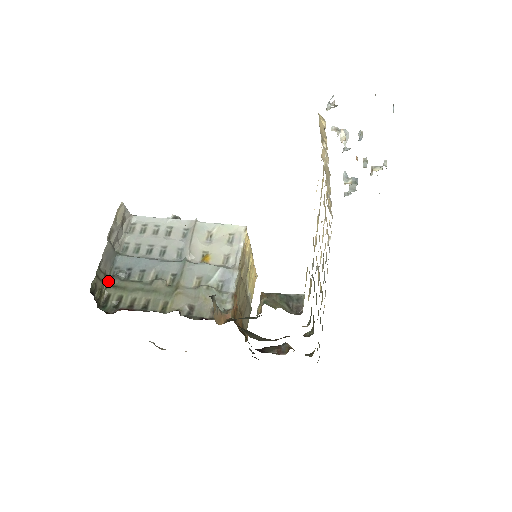
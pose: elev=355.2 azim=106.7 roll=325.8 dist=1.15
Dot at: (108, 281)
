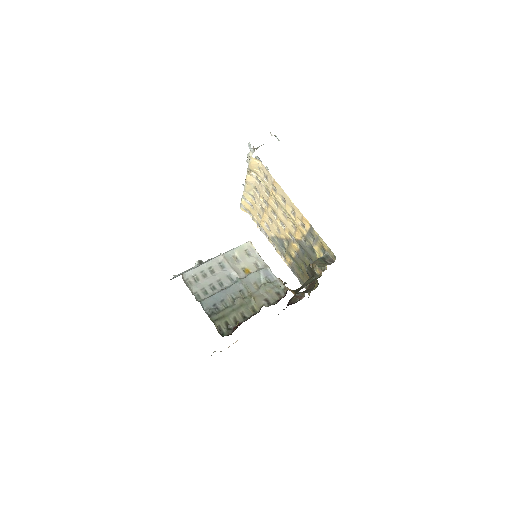
Dot at: (211, 319)
